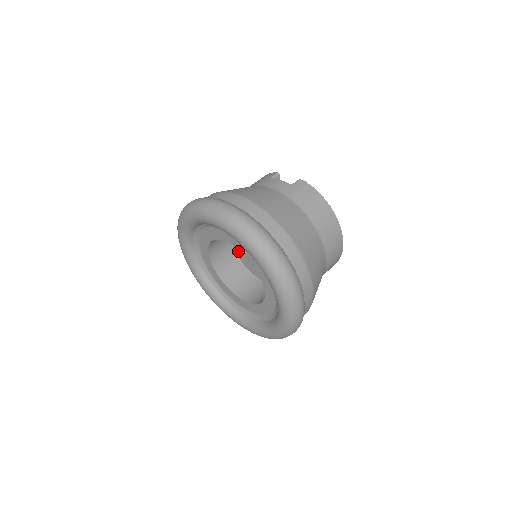
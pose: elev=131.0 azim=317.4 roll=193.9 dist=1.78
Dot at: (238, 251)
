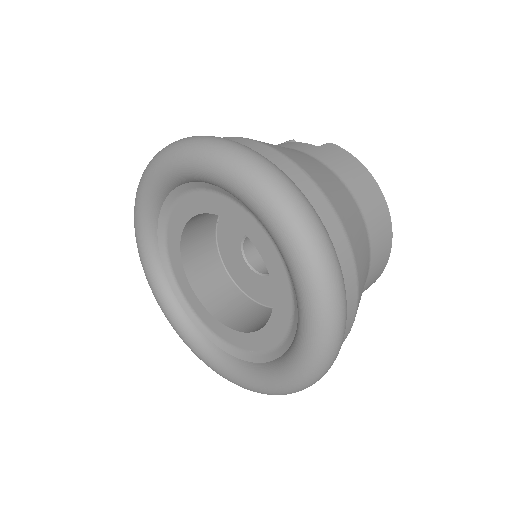
Dot at: (226, 255)
